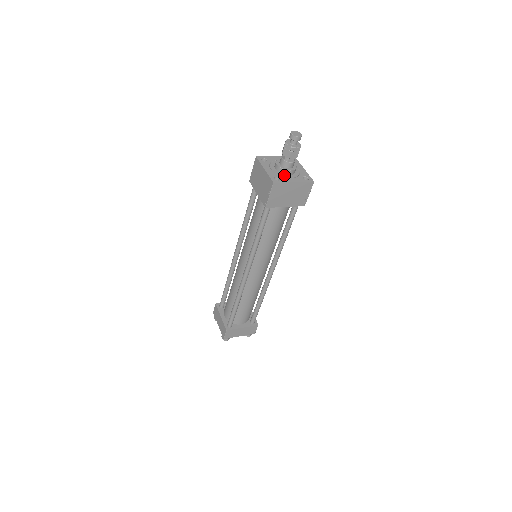
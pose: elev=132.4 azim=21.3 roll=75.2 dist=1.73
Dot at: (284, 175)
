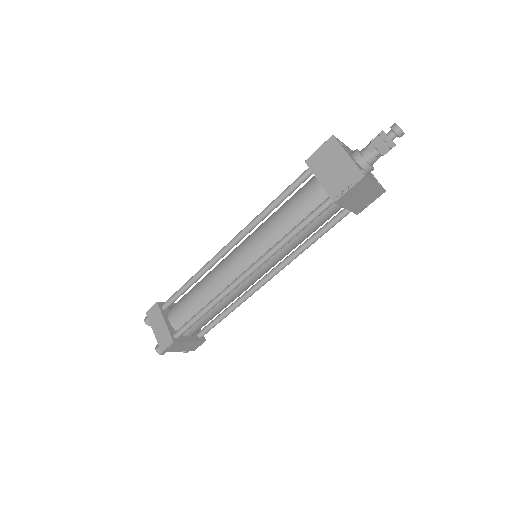
Dot at: (351, 154)
